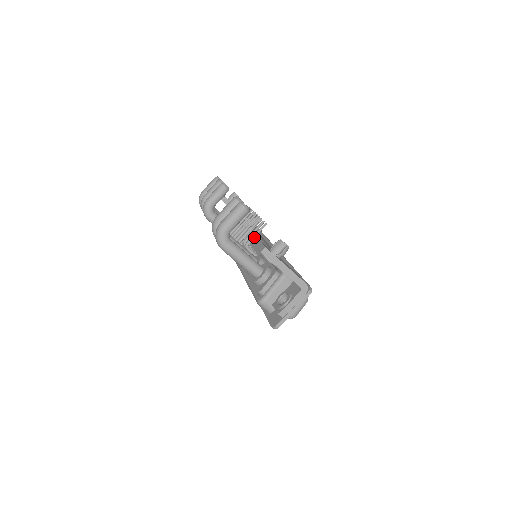
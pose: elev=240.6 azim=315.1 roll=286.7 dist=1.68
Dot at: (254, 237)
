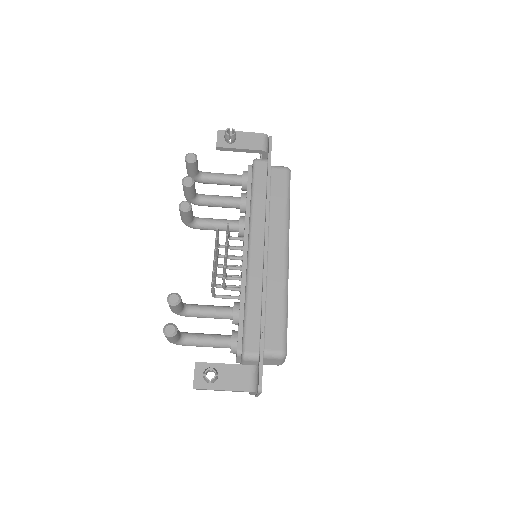
Dot at: (223, 285)
